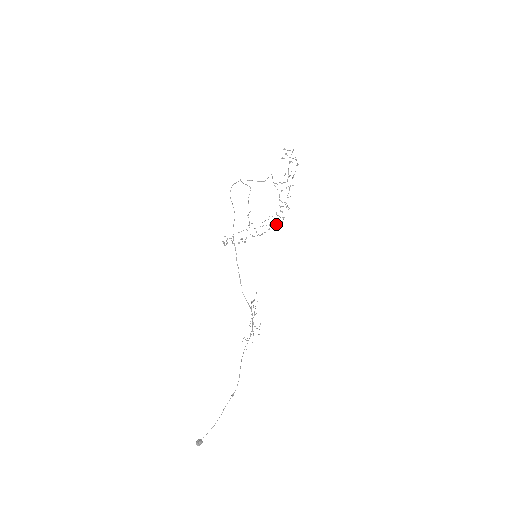
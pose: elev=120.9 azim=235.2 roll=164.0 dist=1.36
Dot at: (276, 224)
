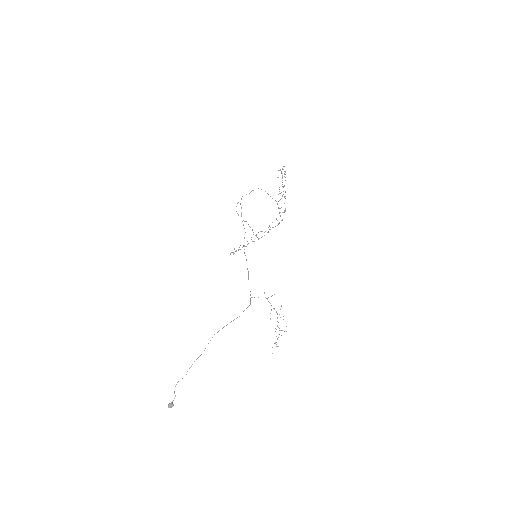
Dot at: occluded
